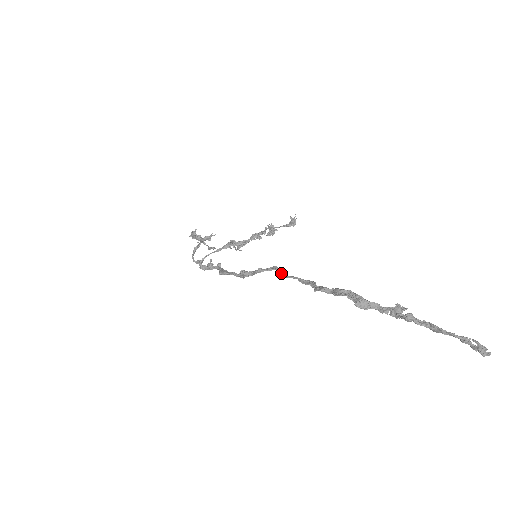
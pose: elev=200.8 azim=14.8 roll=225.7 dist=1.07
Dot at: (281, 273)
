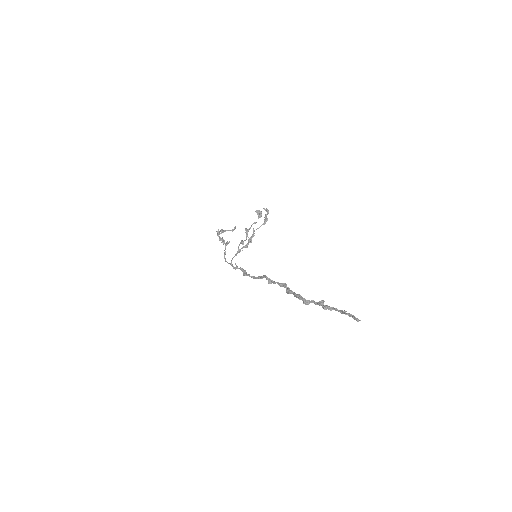
Dot at: (269, 281)
